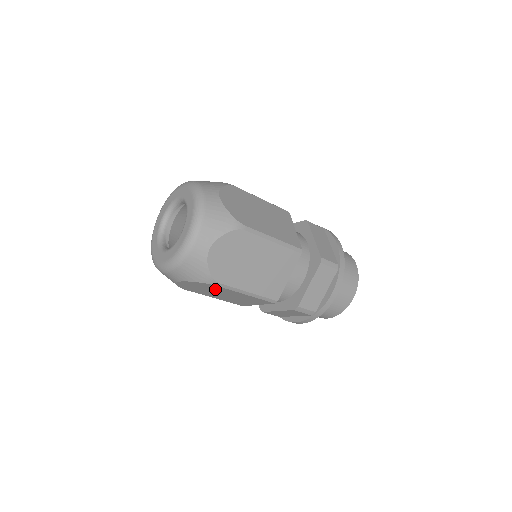
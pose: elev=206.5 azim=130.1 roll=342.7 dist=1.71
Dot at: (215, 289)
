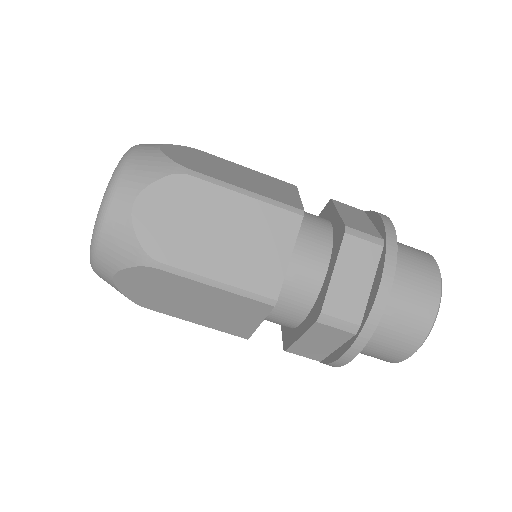
Dot at: (168, 285)
